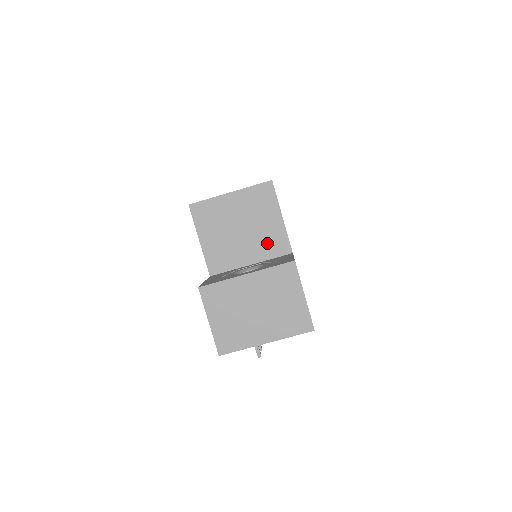
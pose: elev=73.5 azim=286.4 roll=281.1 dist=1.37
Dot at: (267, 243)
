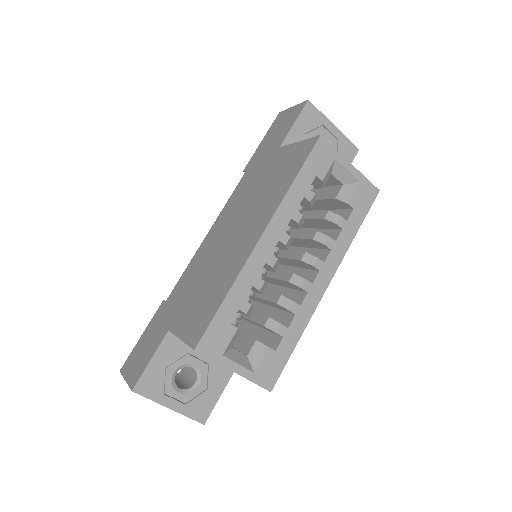
Dot at: occluded
